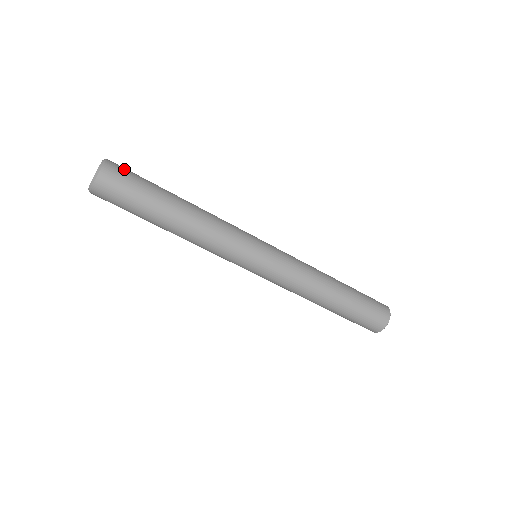
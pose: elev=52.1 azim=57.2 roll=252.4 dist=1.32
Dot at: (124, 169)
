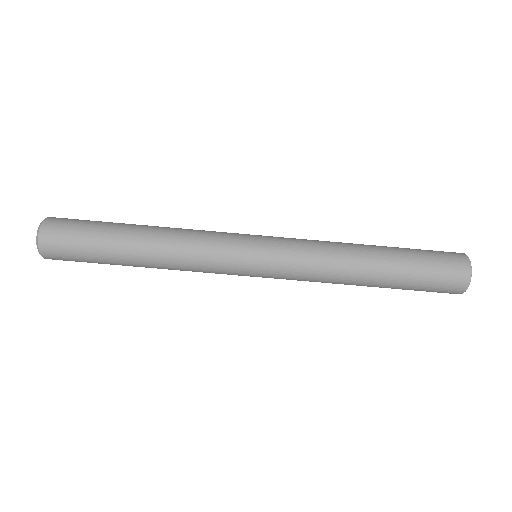
Dot at: (66, 221)
